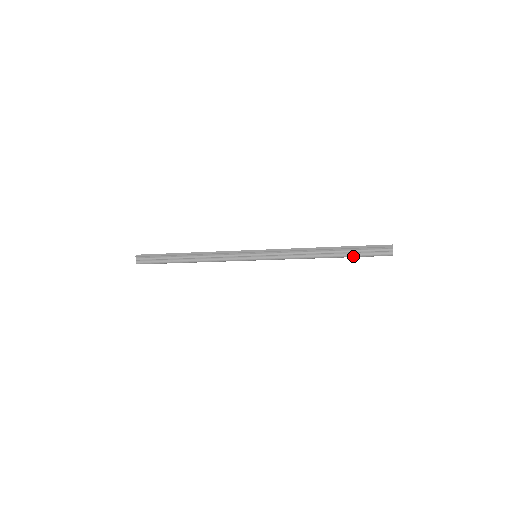
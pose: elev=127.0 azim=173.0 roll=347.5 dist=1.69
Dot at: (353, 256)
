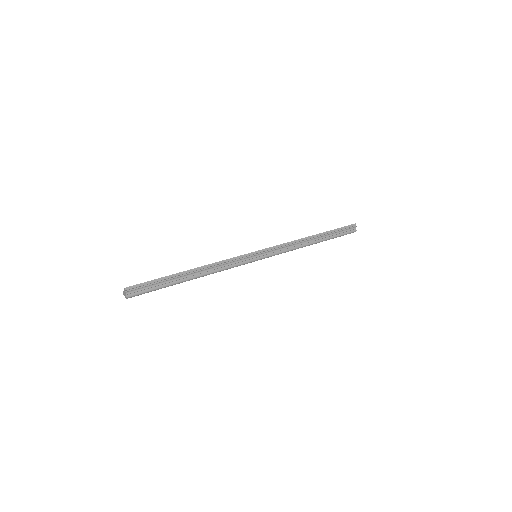
Dot at: occluded
